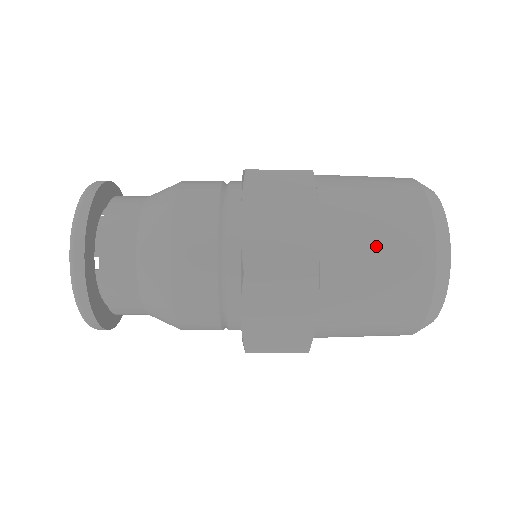
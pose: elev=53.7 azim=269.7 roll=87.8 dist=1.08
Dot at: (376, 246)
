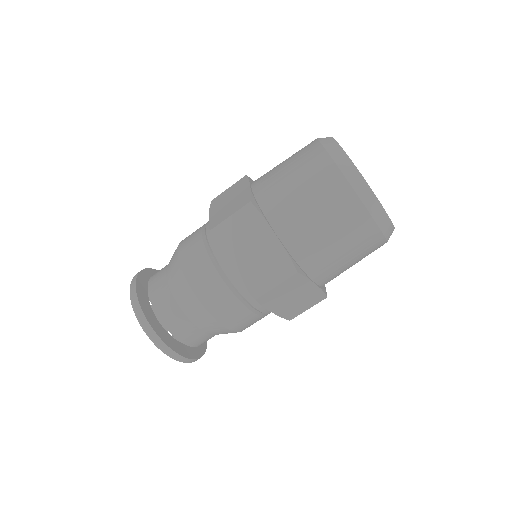
Dot at: (322, 227)
